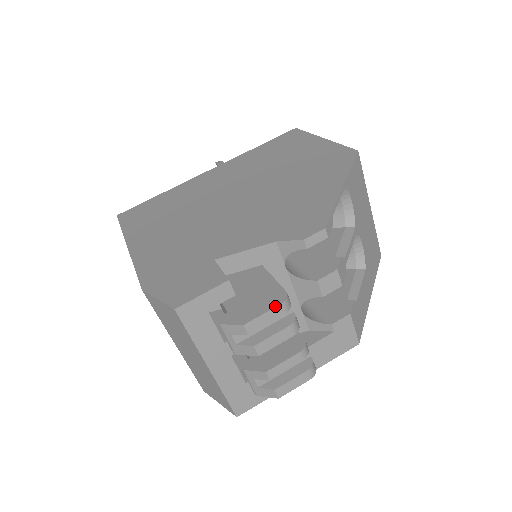
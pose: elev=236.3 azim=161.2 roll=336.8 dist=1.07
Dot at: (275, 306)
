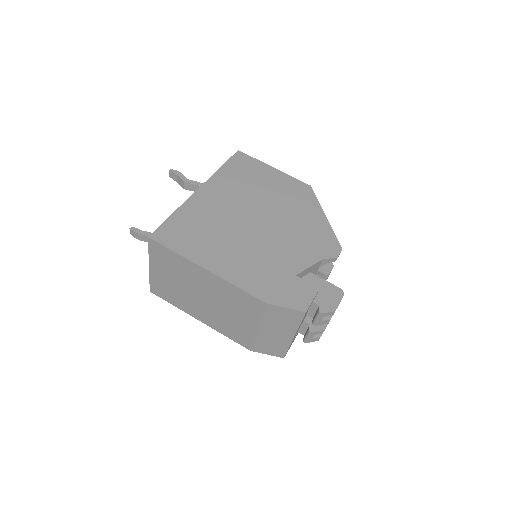
Dot at: (342, 297)
